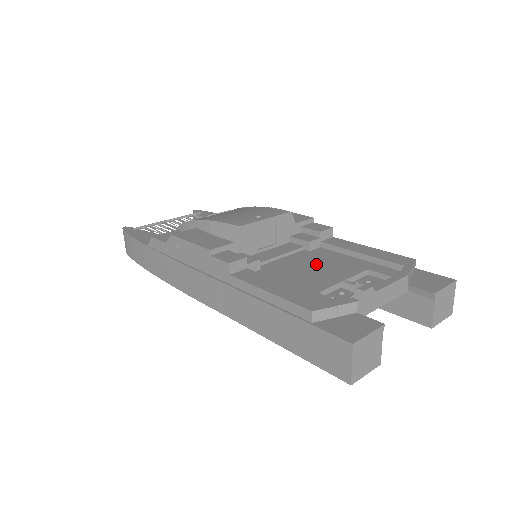
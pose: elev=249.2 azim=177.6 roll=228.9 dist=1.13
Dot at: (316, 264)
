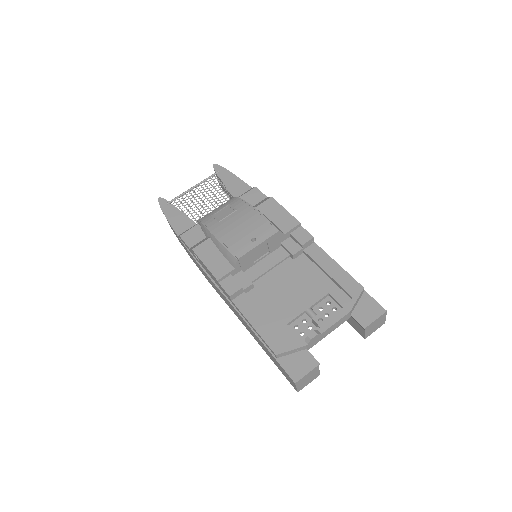
Dot at: (294, 282)
